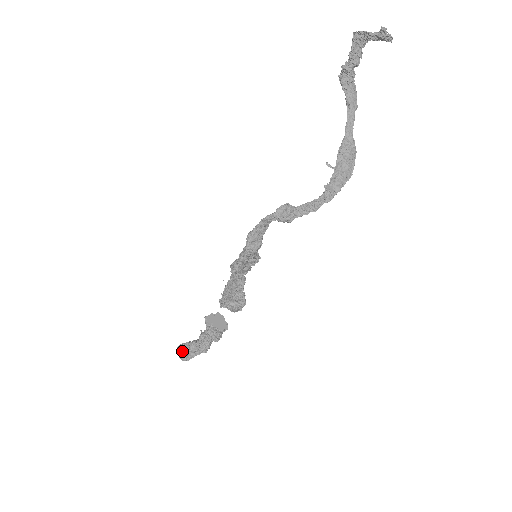
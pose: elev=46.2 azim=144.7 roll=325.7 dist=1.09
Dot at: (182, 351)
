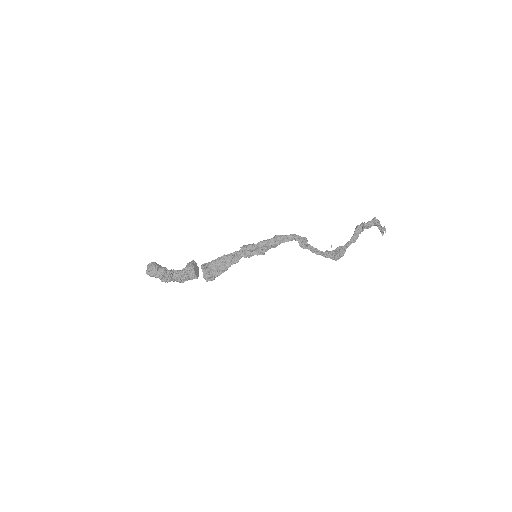
Dot at: (156, 265)
